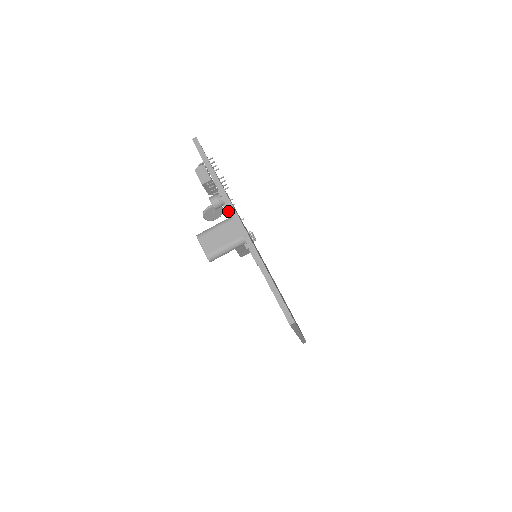
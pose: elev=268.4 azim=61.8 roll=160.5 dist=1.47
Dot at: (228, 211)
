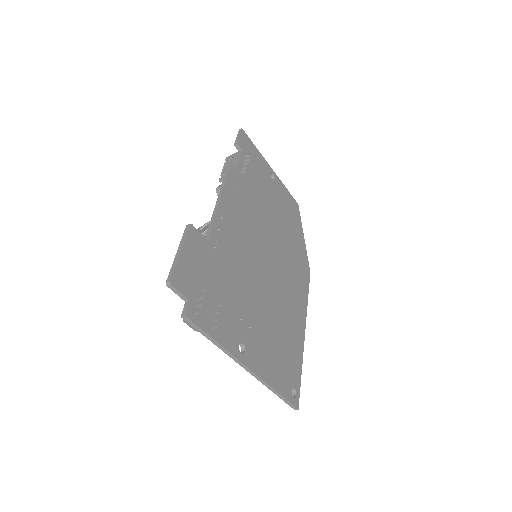
Dot at: occluded
